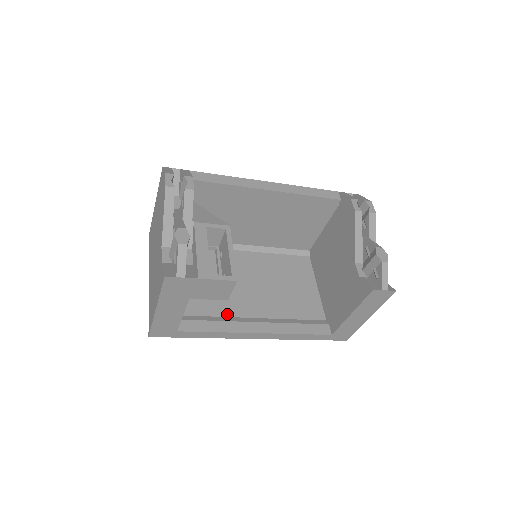
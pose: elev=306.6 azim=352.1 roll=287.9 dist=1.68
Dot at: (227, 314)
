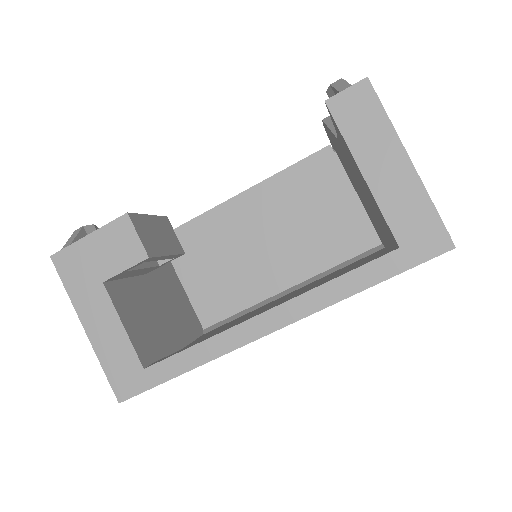
Dot at: occluded
